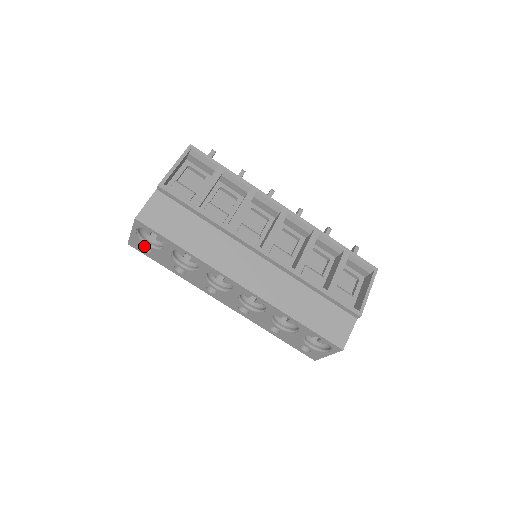
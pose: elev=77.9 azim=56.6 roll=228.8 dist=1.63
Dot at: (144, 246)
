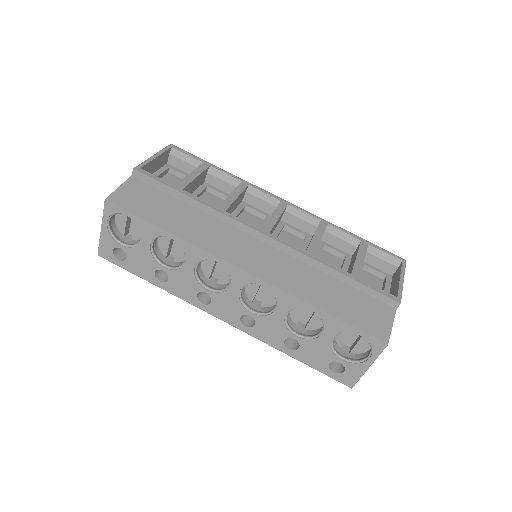
Dot at: (118, 254)
